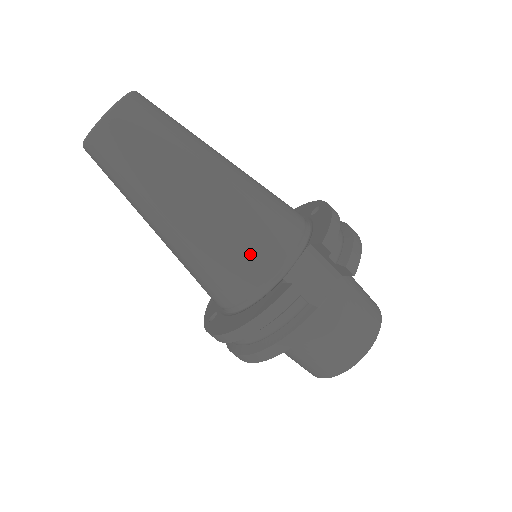
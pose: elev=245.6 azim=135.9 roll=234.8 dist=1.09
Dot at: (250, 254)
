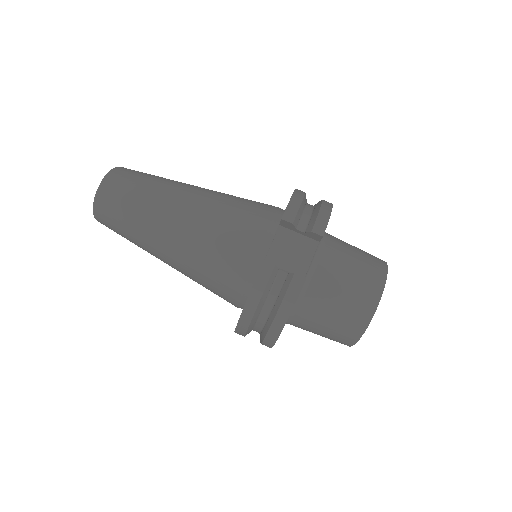
Dot at: (231, 251)
